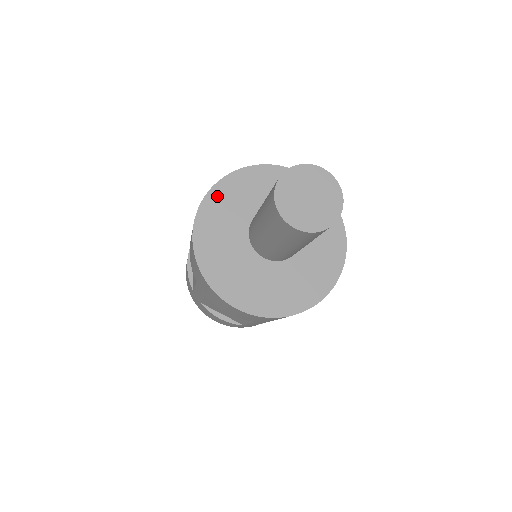
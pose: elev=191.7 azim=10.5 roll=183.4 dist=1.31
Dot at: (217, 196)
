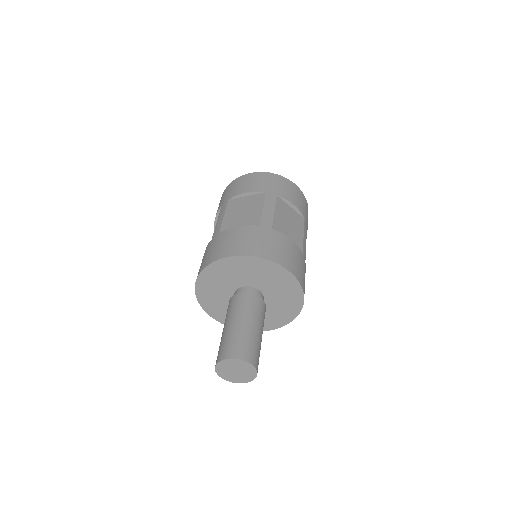
Dot at: (218, 267)
